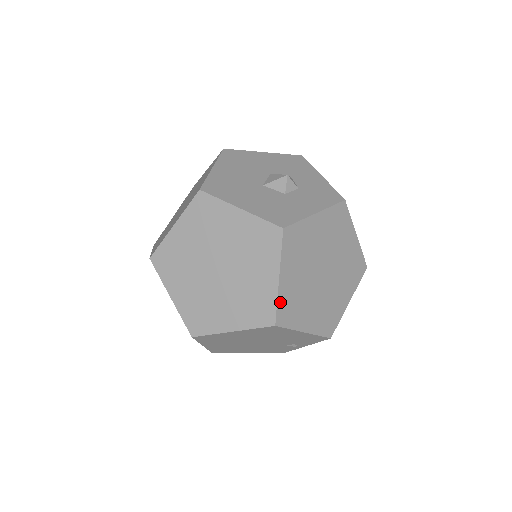
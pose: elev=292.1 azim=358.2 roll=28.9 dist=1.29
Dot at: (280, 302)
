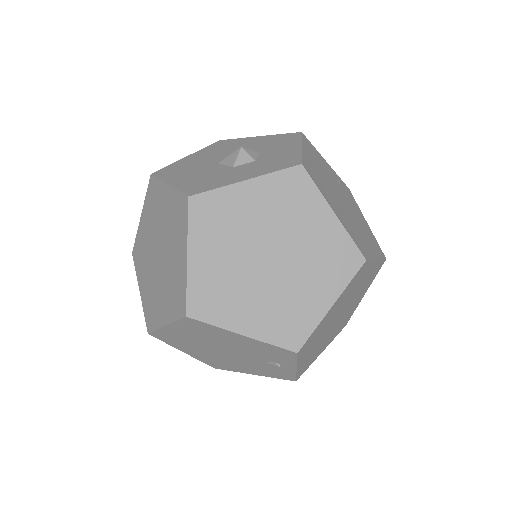
Dot at: (192, 287)
